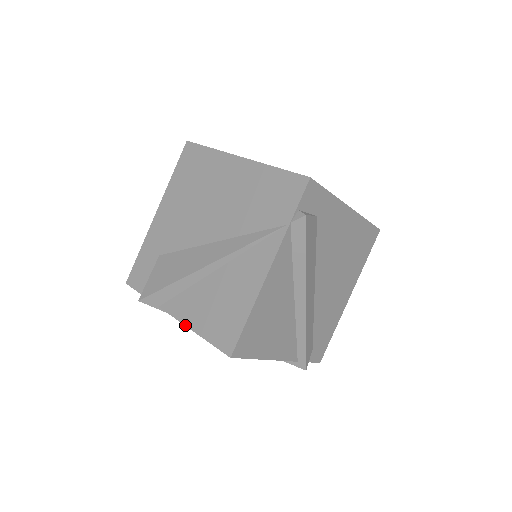
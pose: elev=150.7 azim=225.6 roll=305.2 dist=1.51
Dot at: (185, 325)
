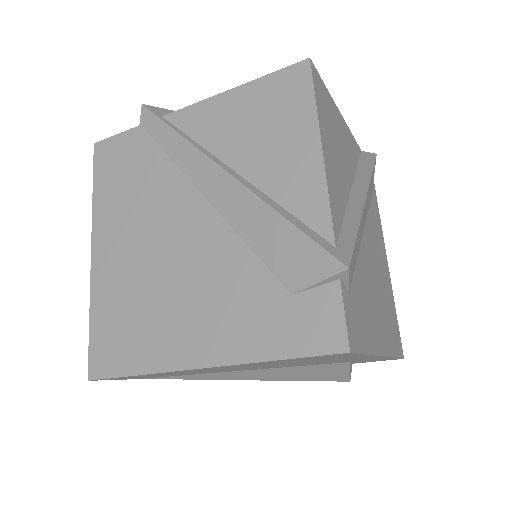
Dot at: (217, 95)
